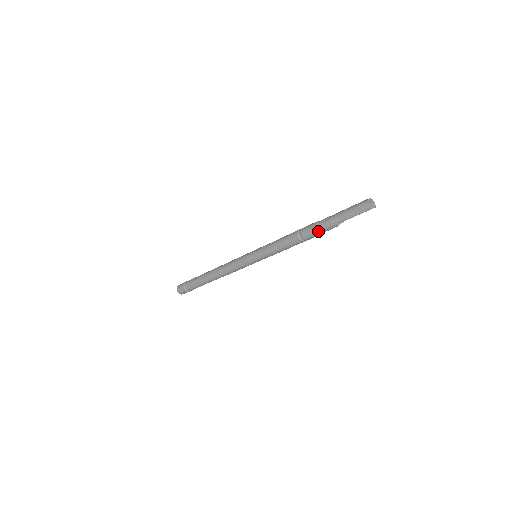
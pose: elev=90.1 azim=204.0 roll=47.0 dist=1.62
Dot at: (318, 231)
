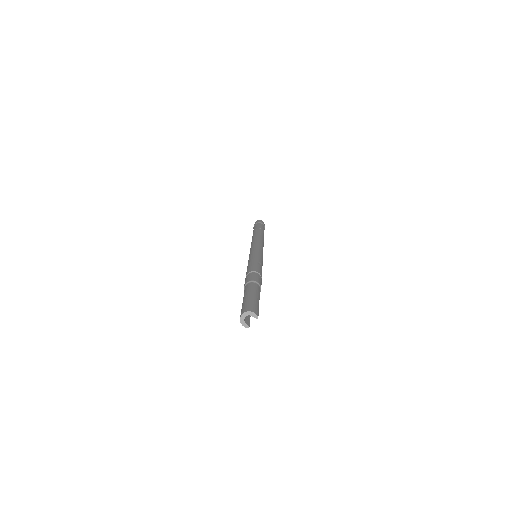
Dot at: occluded
